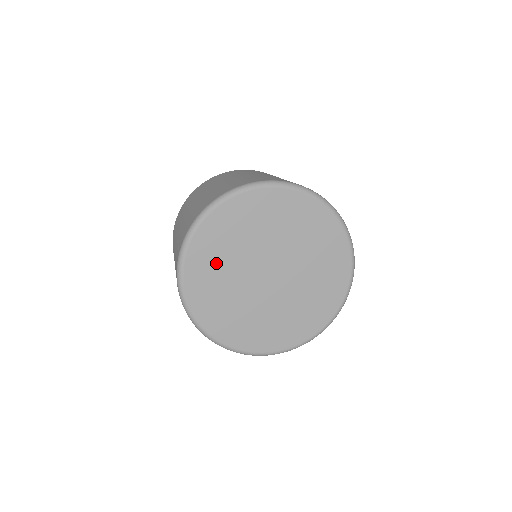
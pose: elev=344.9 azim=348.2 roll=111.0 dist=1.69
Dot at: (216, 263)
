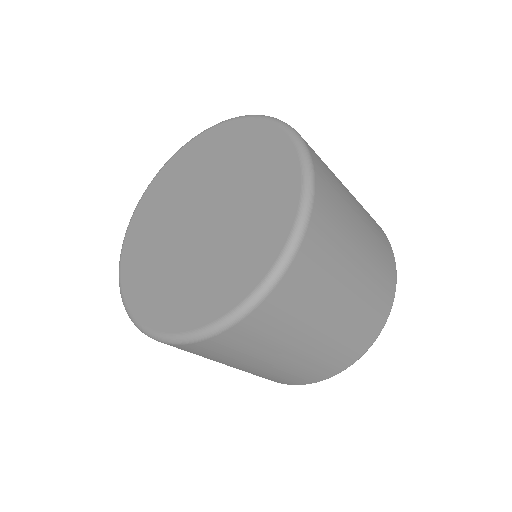
Dot at: (146, 255)
